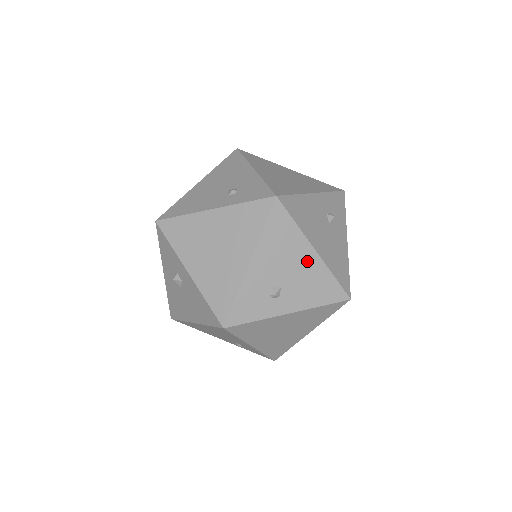
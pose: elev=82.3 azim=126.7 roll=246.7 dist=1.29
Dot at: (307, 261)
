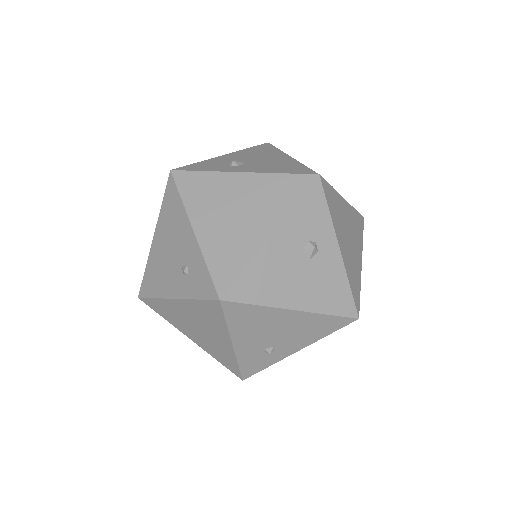
Dot at: (279, 159)
